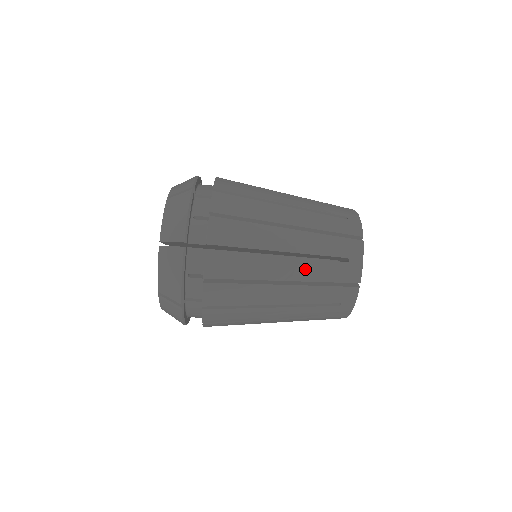
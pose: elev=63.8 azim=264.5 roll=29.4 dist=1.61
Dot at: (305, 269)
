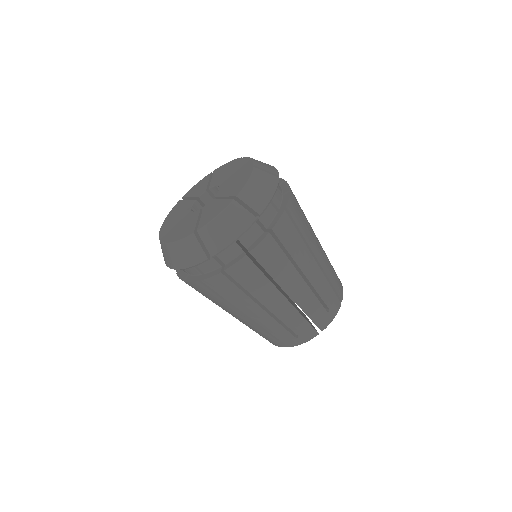
Dot at: (268, 323)
